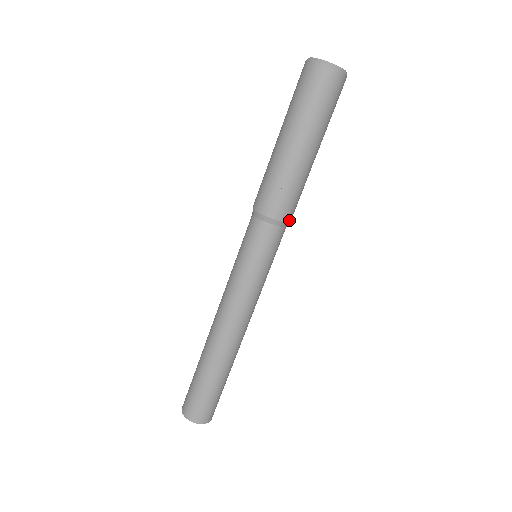
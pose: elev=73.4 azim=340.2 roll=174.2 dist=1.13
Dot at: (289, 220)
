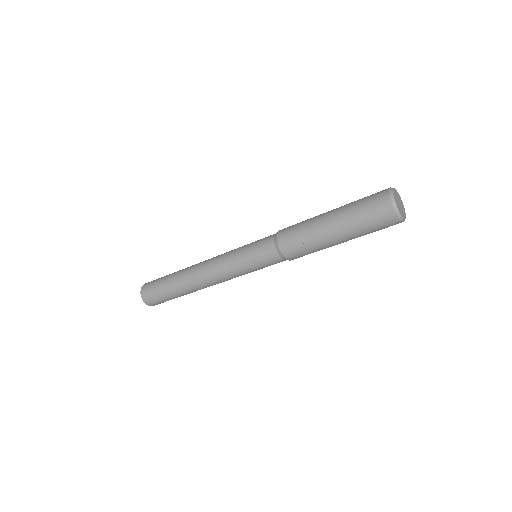
Dot at: occluded
